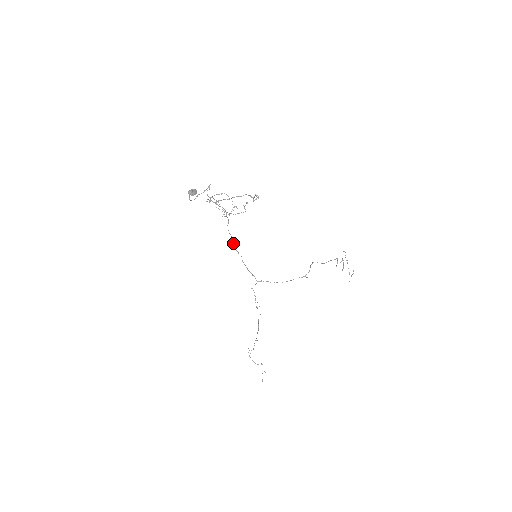
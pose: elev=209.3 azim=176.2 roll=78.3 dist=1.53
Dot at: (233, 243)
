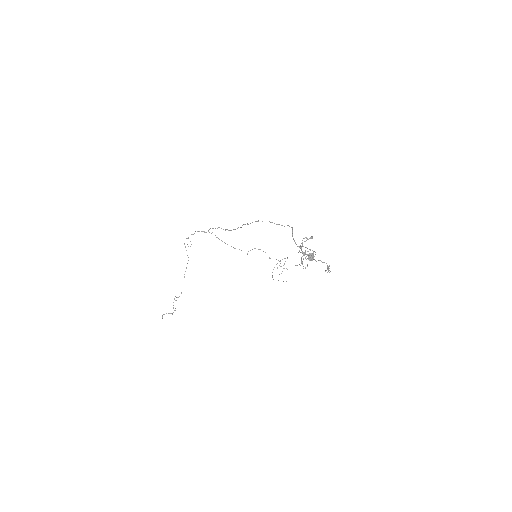
Dot at: (242, 225)
